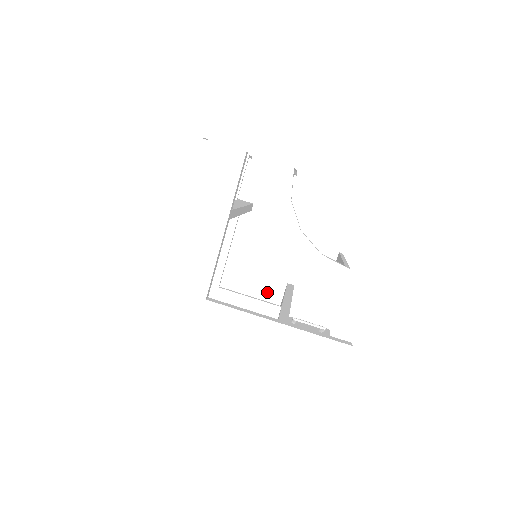
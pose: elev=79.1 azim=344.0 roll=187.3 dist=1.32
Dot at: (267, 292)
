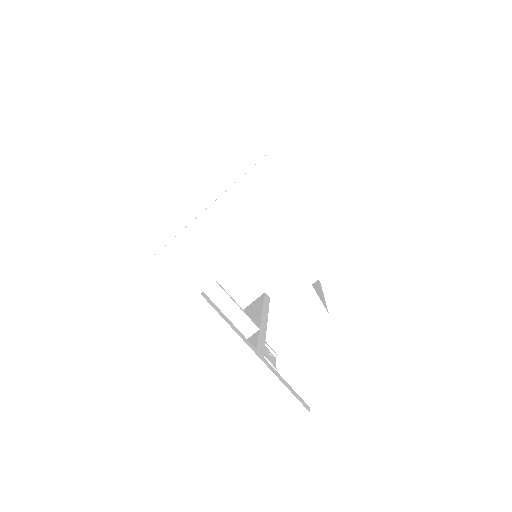
Dot at: (241, 289)
